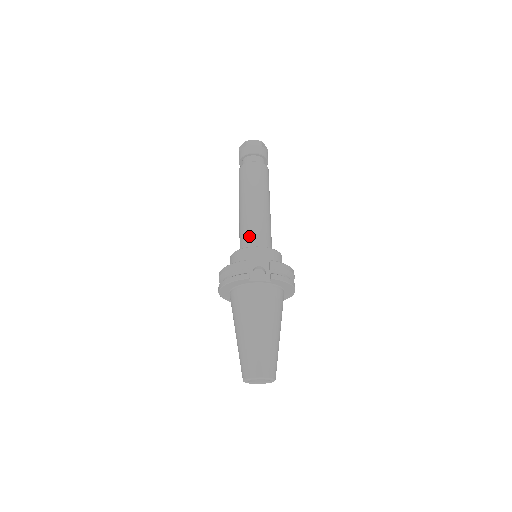
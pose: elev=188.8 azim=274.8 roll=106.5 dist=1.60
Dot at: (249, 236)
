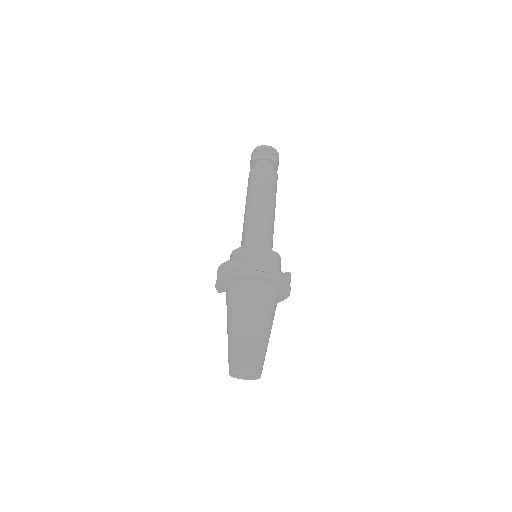
Dot at: (265, 237)
